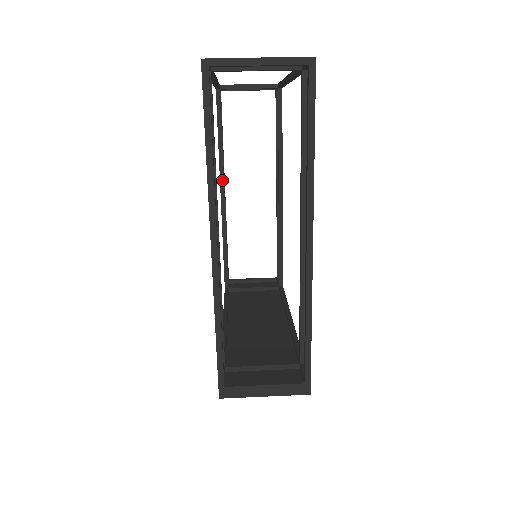
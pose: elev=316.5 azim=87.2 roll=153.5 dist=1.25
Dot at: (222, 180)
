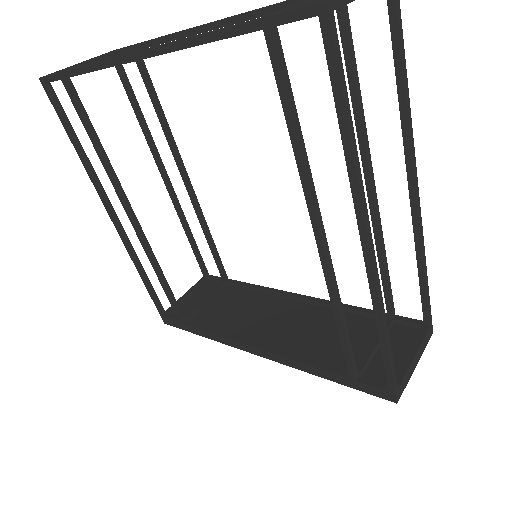
Dot at: (126, 200)
